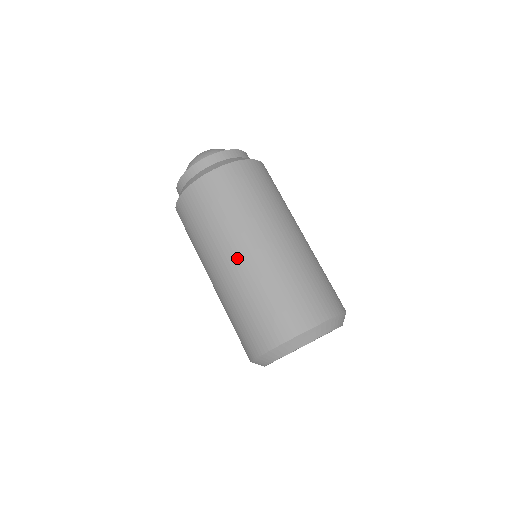
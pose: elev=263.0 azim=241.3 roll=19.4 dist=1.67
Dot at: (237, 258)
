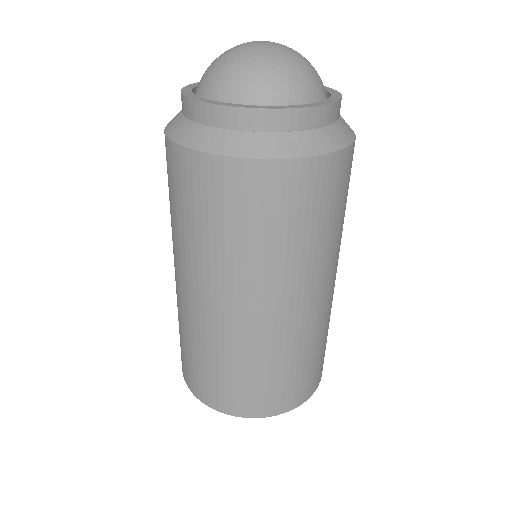
Dot at: (234, 310)
